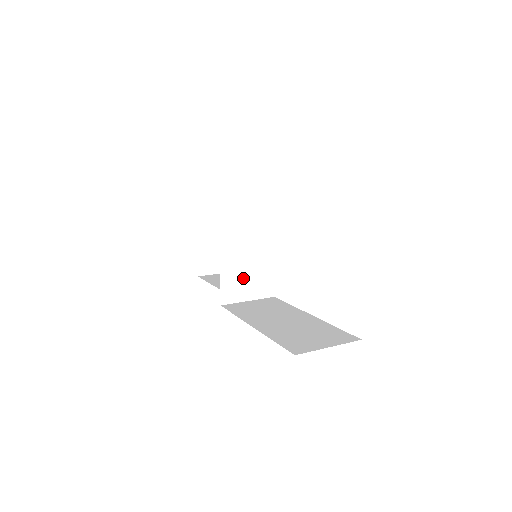
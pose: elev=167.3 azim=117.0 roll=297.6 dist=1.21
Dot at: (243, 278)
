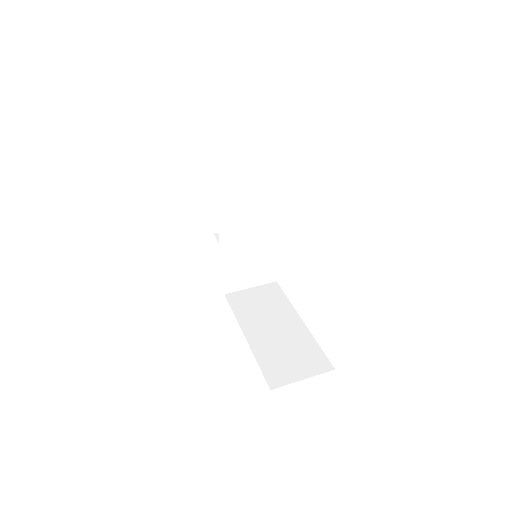
Dot at: (245, 271)
